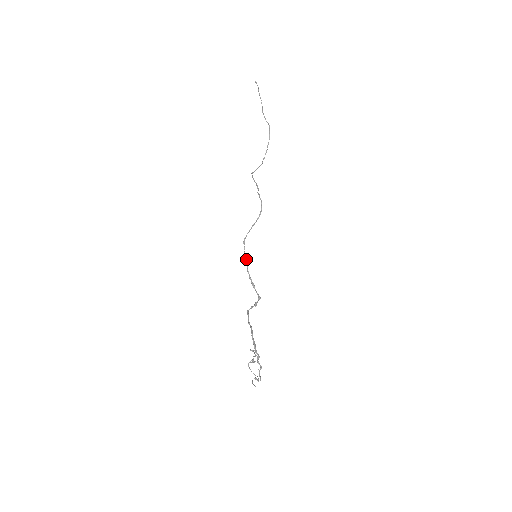
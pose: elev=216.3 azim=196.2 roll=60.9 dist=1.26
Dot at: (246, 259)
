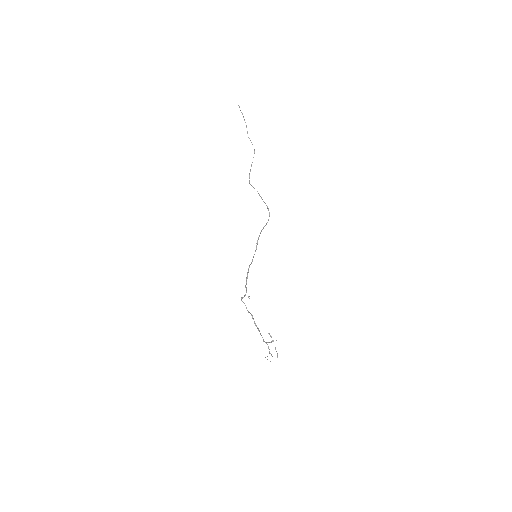
Dot at: occluded
